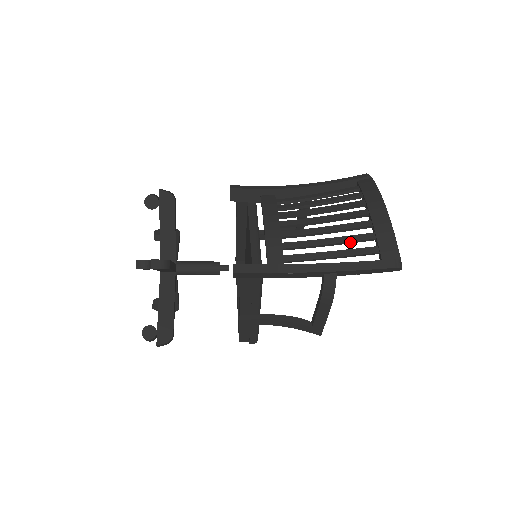
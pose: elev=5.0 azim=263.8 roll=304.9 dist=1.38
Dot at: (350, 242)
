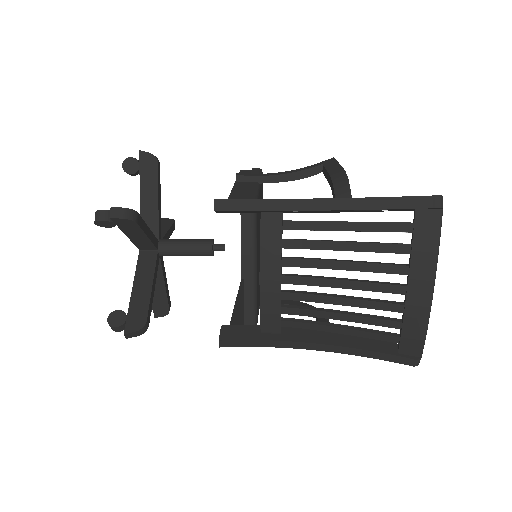
Dot at: (367, 323)
